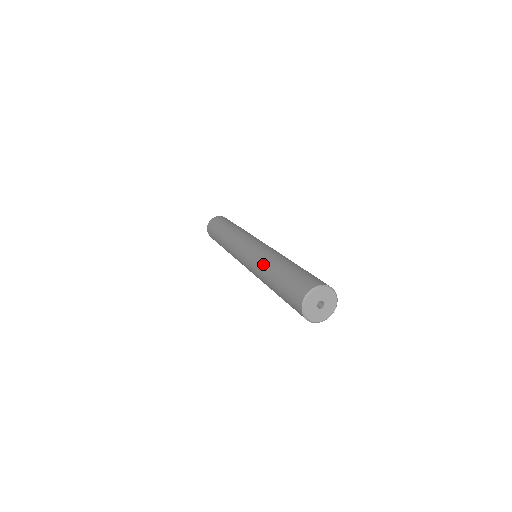
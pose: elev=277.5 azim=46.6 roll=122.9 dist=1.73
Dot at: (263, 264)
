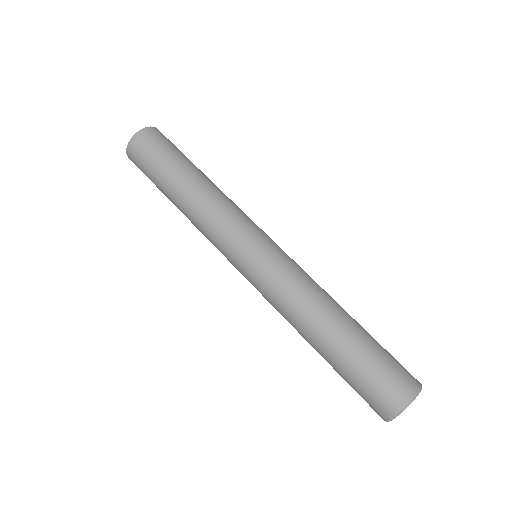
Dot at: (292, 322)
